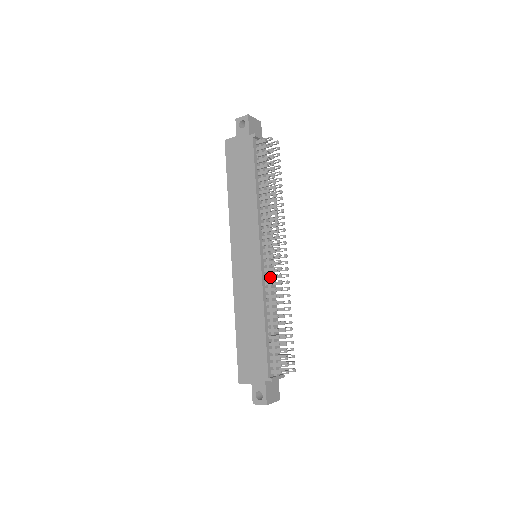
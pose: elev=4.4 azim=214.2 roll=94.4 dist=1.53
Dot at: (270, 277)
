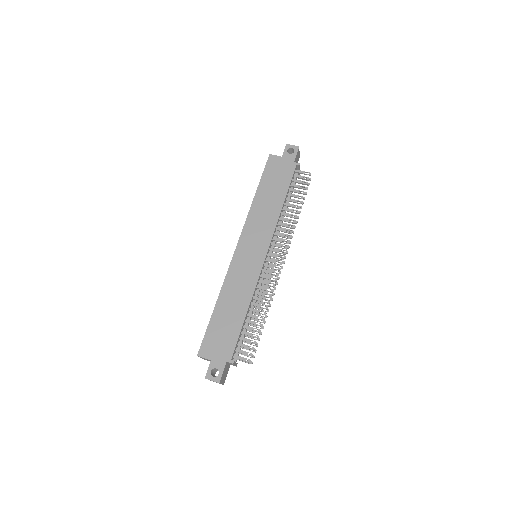
Dot at: (266, 278)
